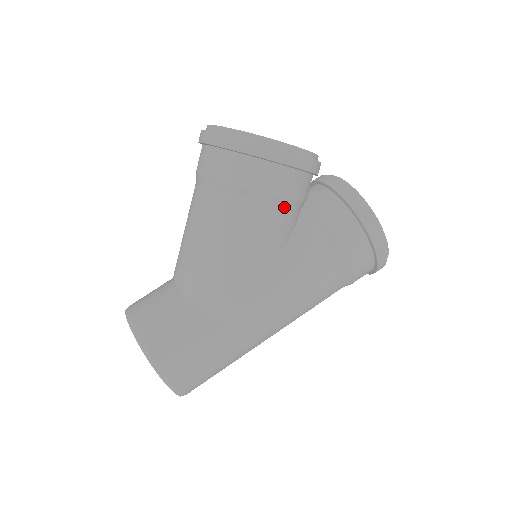
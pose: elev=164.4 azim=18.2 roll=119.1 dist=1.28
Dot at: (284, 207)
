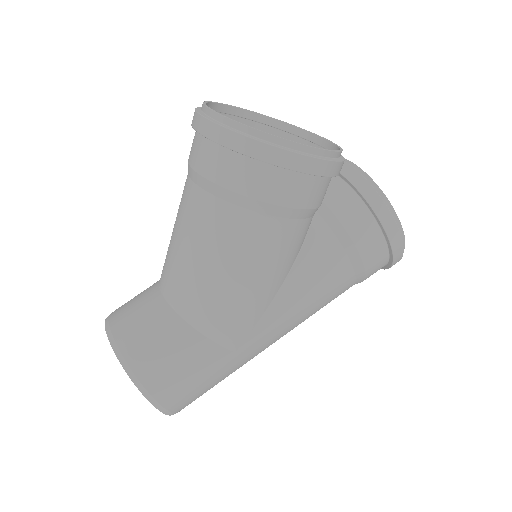
Dot at: (302, 219)
